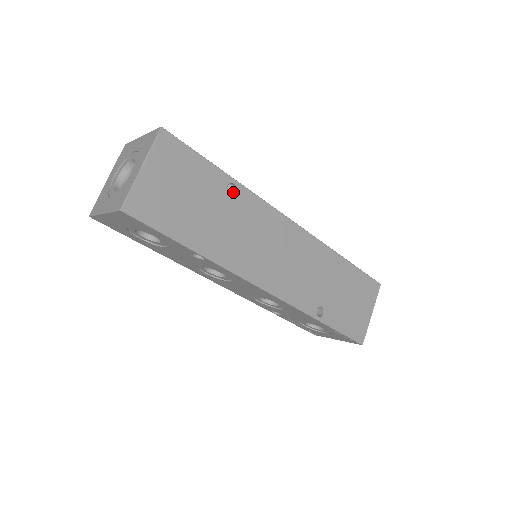
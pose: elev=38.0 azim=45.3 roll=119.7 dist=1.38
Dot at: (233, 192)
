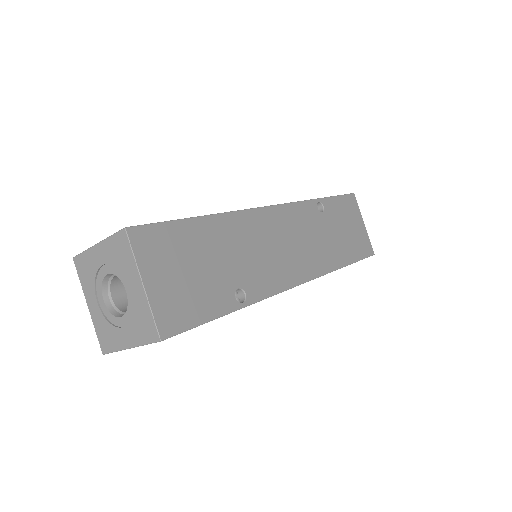
Dot at: (238, 301)
